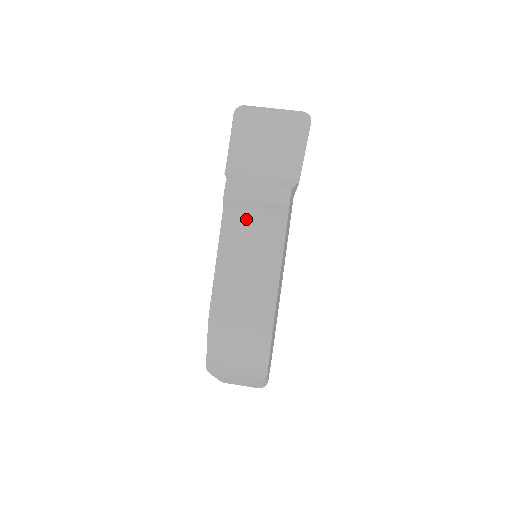
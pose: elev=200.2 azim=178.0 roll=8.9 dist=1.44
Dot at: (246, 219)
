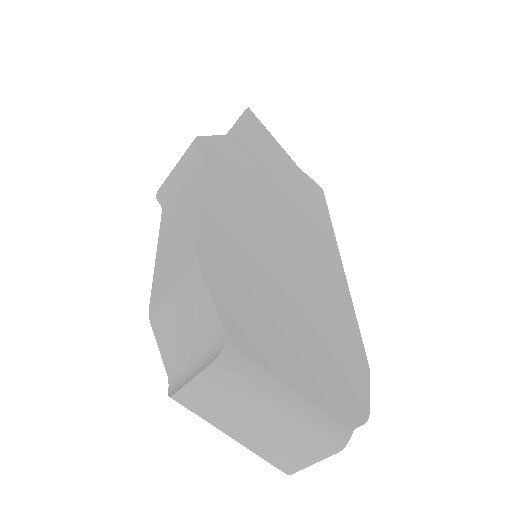
Dot at: (175, 197)
